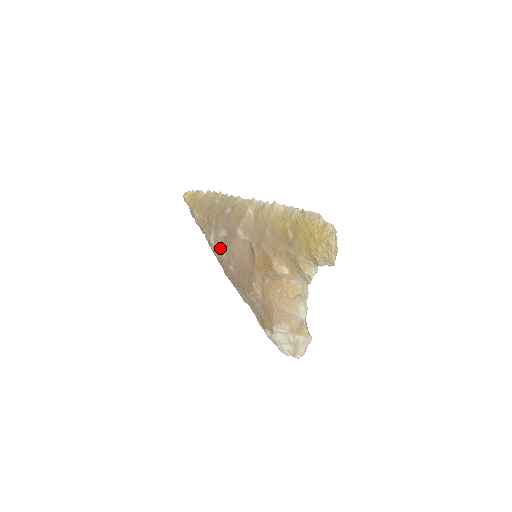
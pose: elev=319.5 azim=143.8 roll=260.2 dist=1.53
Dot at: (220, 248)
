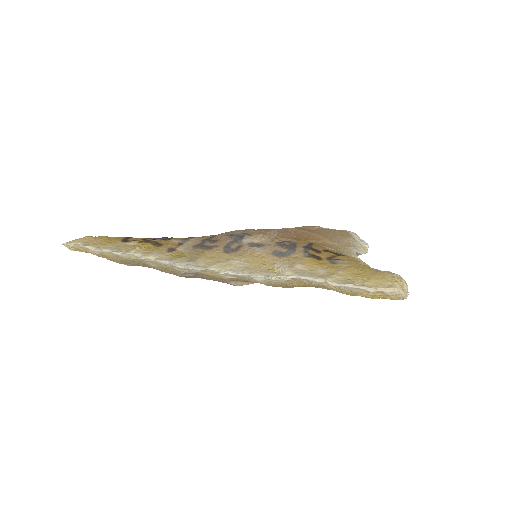
Dot at: occluded
